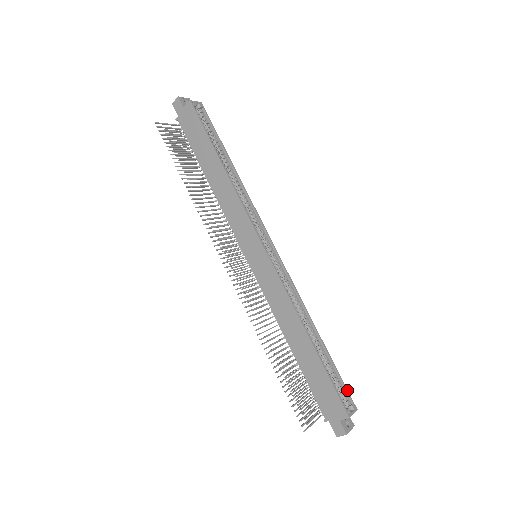
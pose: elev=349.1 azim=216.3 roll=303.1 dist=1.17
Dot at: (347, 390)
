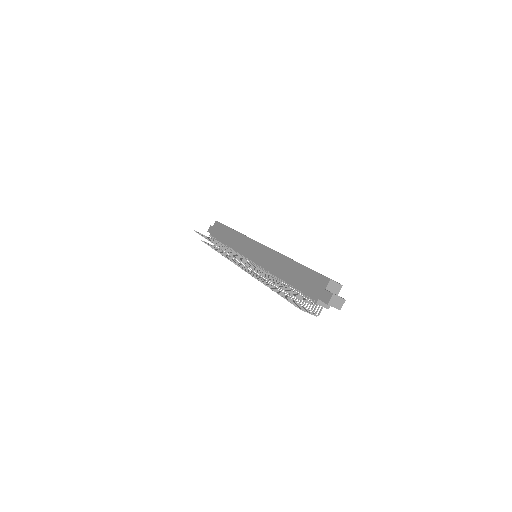
Dot at: (331, 279)
